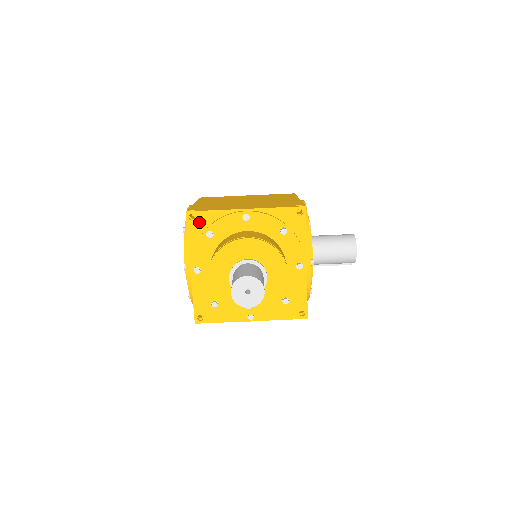
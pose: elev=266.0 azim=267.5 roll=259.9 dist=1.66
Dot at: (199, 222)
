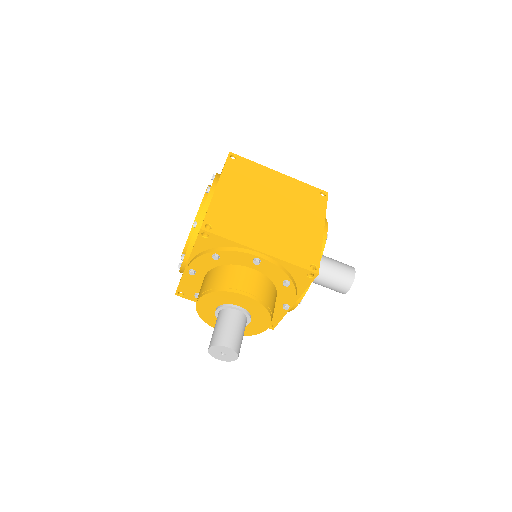
Dot at: (210, 241)
